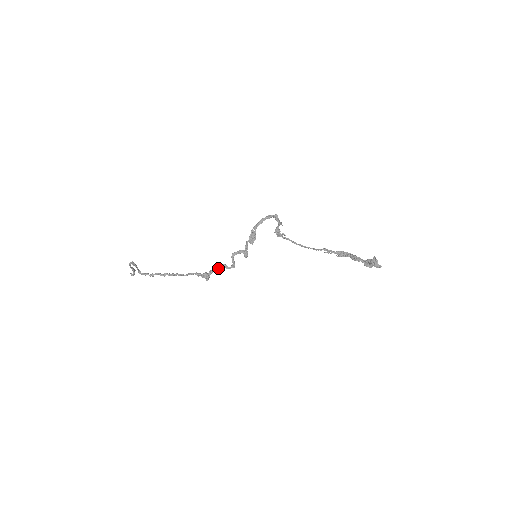
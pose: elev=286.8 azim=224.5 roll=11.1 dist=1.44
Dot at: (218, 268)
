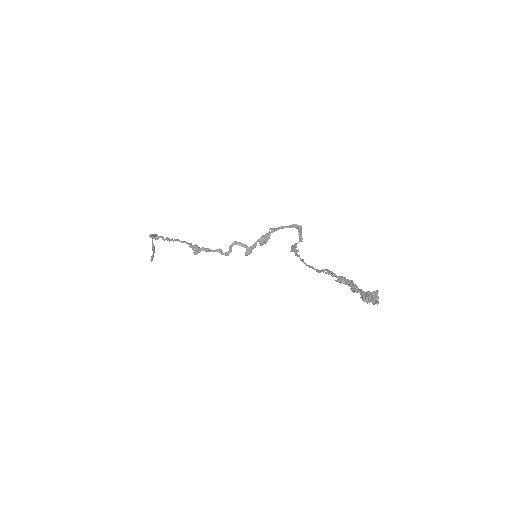
Dot at: (213, 250)
